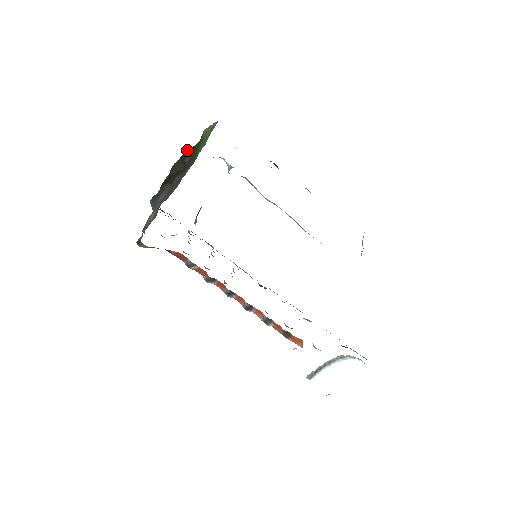
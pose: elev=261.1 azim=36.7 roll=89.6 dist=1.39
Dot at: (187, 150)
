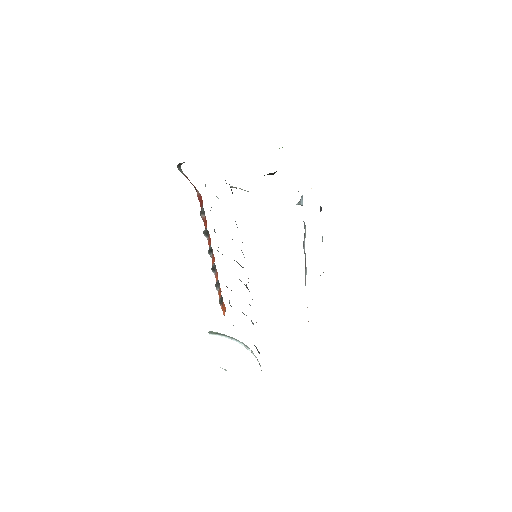
Dot at: occluded
